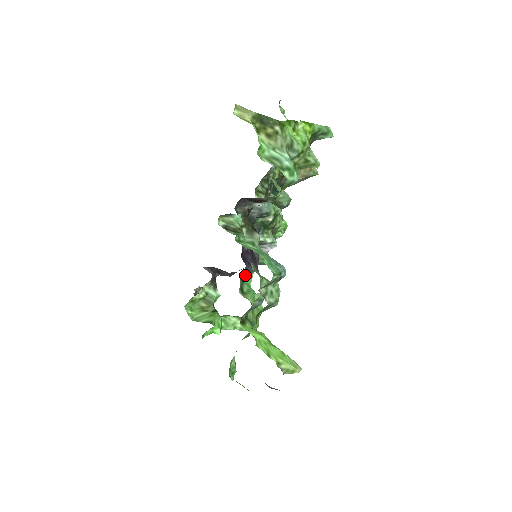
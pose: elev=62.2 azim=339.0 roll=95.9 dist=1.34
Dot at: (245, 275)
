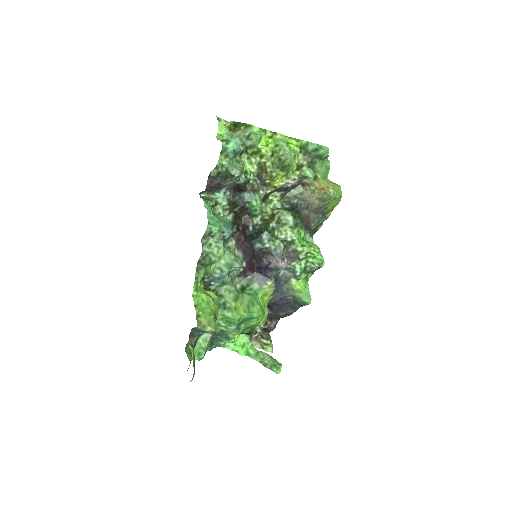
Dot at: (255, 282)
